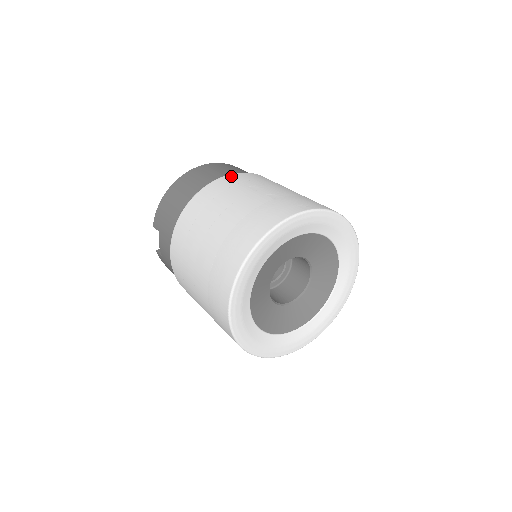
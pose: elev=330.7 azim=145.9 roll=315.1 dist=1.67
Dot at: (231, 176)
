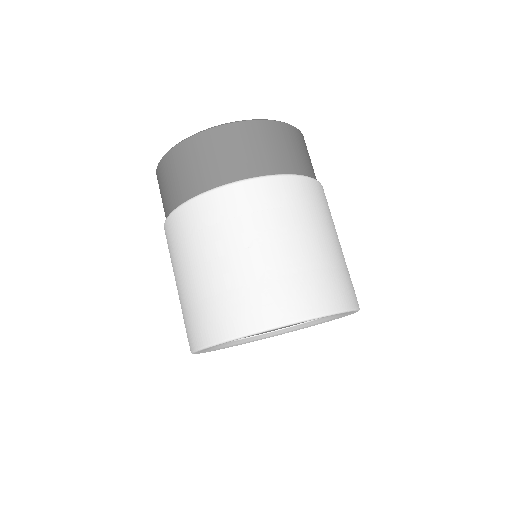
Dot at: (234, 191)
